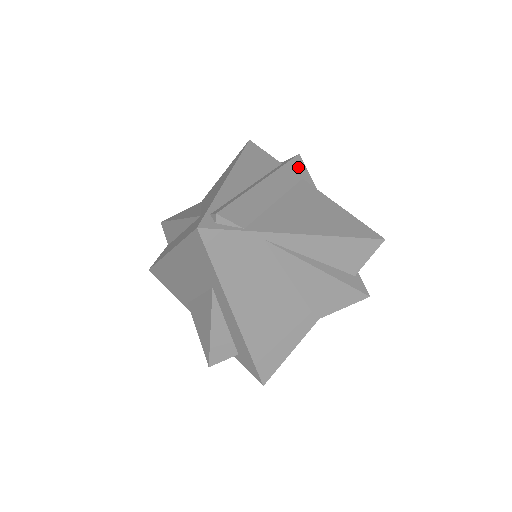
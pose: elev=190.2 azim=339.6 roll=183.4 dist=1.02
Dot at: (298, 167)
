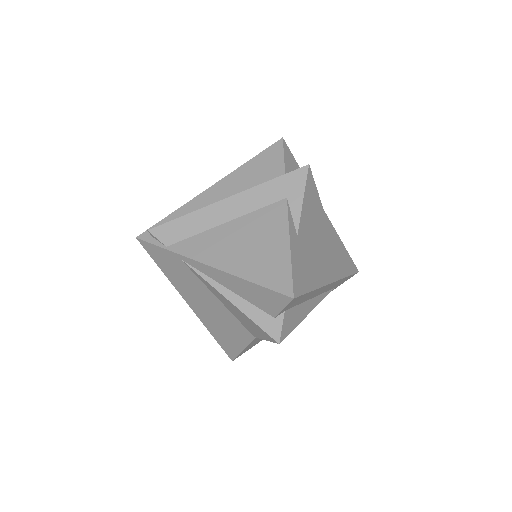
Dot at: (291, 183)
